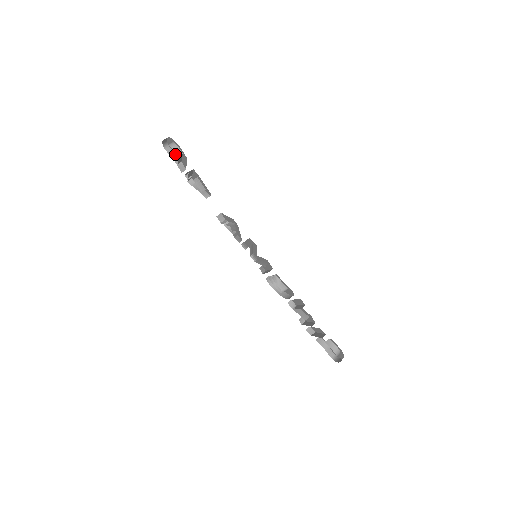
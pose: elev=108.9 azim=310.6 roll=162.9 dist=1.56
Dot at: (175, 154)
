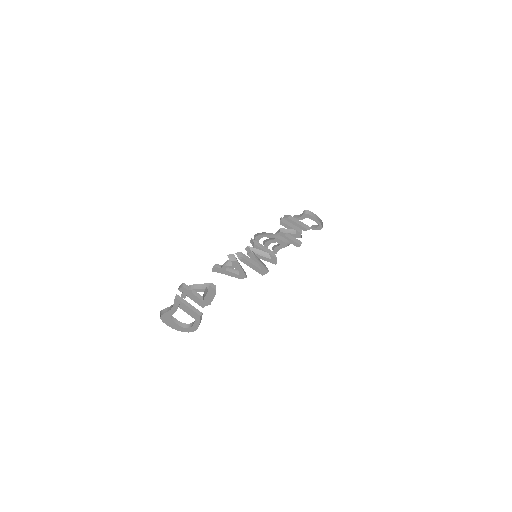
Dot at: (169, 307)
